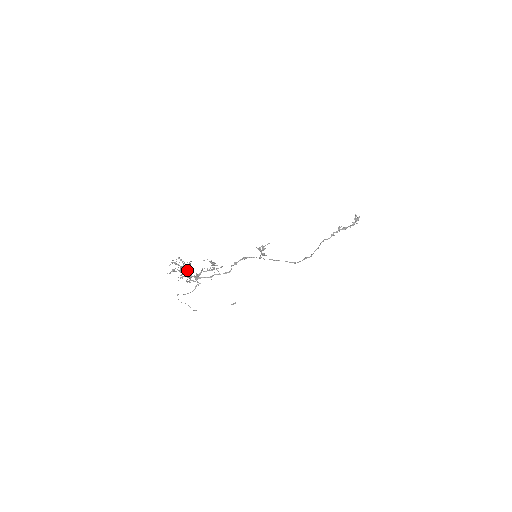
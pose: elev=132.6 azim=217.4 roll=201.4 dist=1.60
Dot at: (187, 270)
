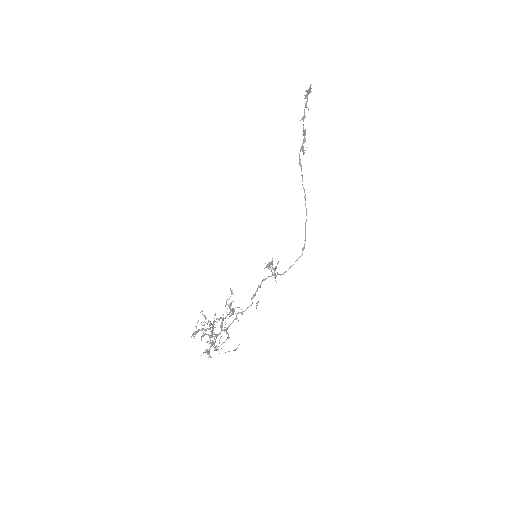
Dot at: occluded
